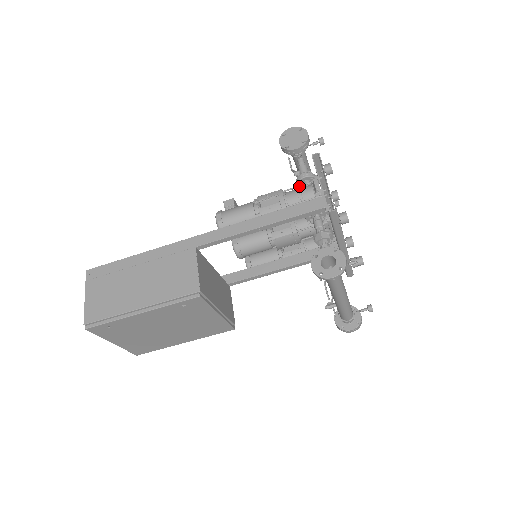
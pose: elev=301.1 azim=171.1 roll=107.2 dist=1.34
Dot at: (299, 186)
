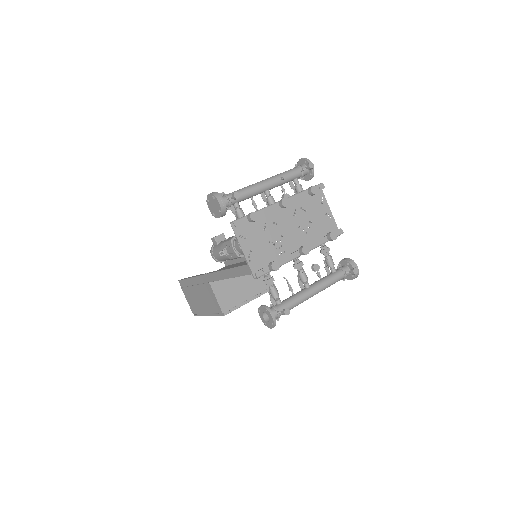
Dot at: occluded
